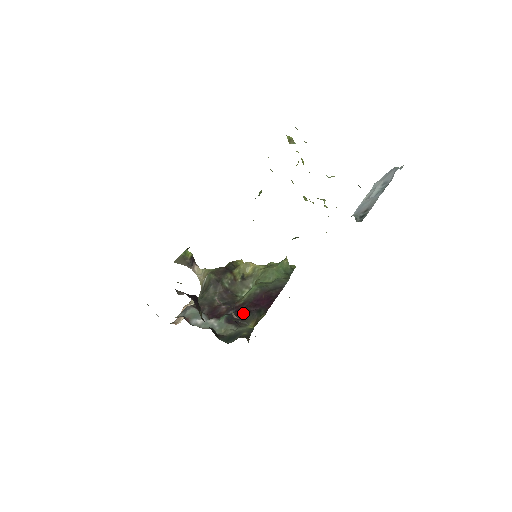
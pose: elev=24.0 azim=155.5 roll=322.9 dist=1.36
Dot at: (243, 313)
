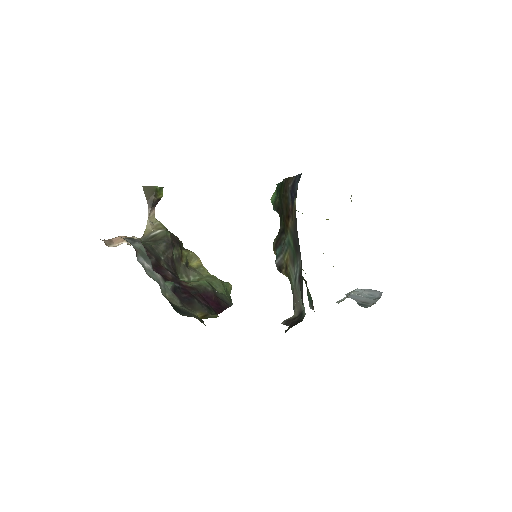
Dot at: (192, 296)
